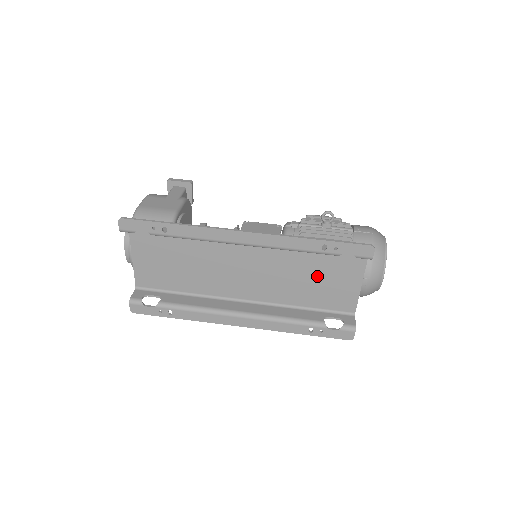
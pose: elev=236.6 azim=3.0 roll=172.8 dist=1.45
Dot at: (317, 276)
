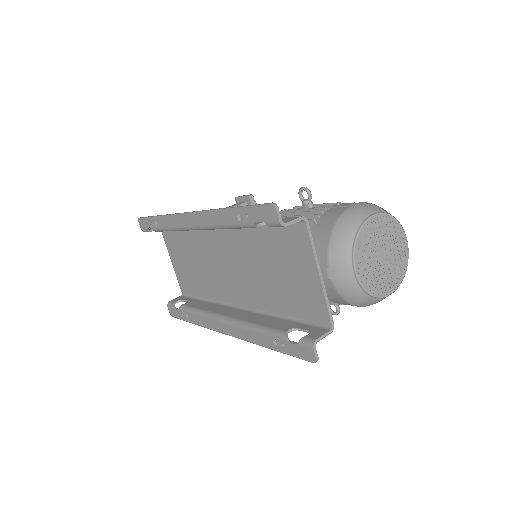
Dot at: (277, 268)
